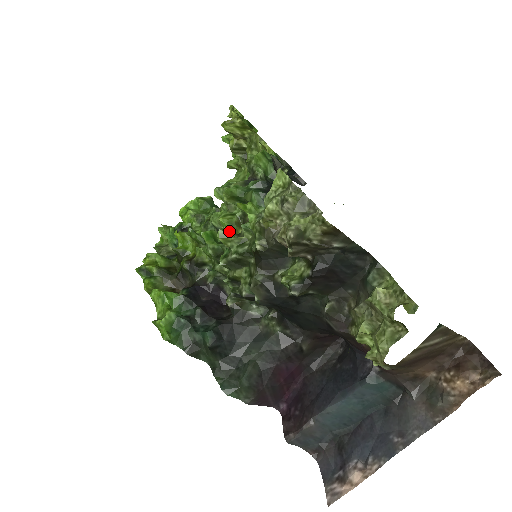
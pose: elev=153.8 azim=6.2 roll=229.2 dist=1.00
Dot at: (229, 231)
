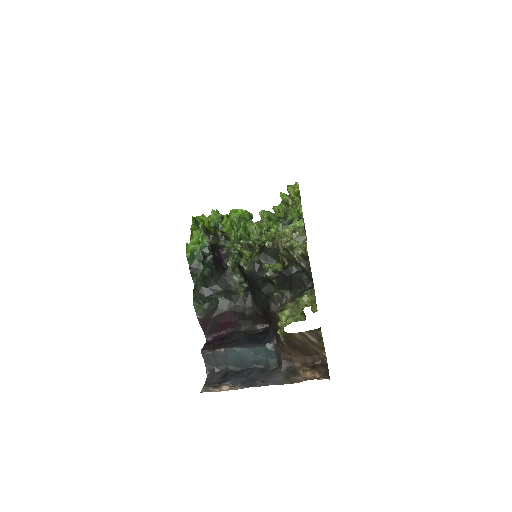
Dot at: occluded
